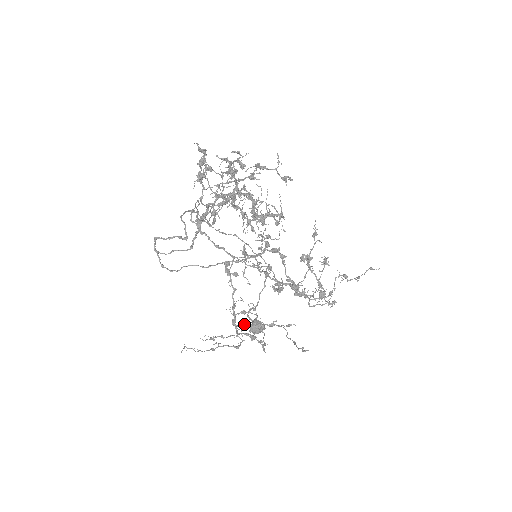
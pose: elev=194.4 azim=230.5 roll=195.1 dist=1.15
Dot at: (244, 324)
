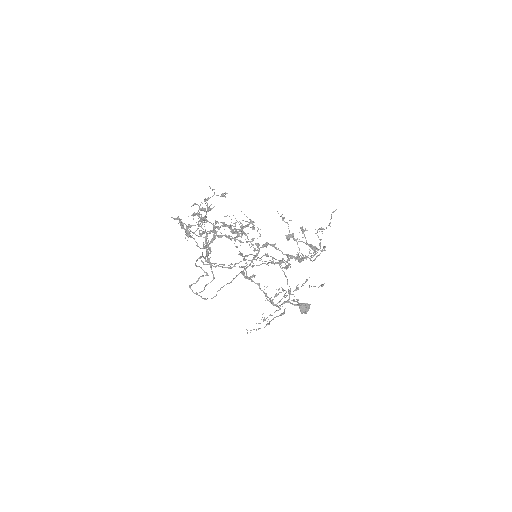
Dot at: (280, 300)
